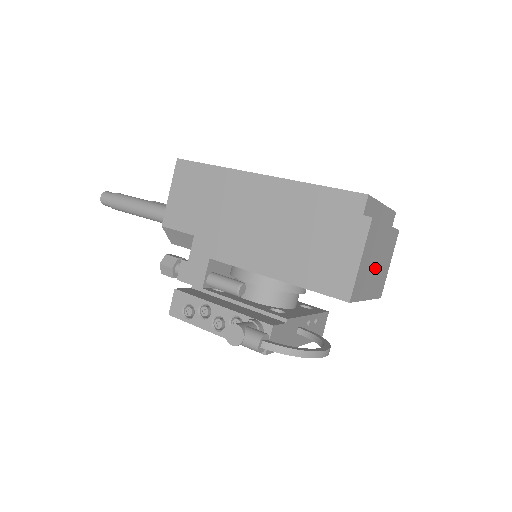
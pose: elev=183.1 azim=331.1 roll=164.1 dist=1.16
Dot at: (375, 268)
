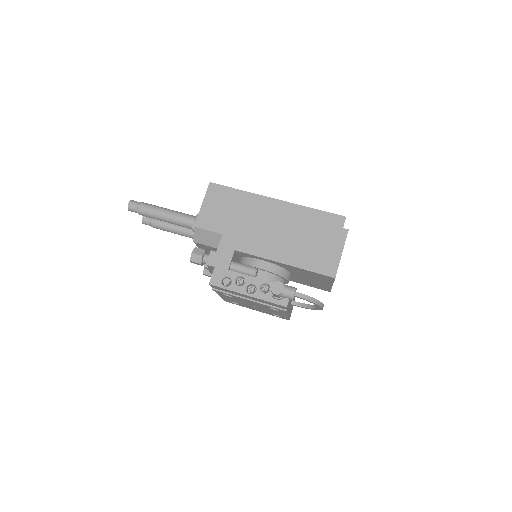
Dot at: occluded
